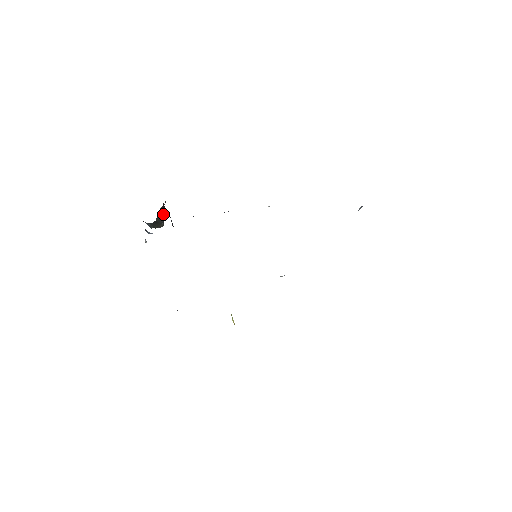
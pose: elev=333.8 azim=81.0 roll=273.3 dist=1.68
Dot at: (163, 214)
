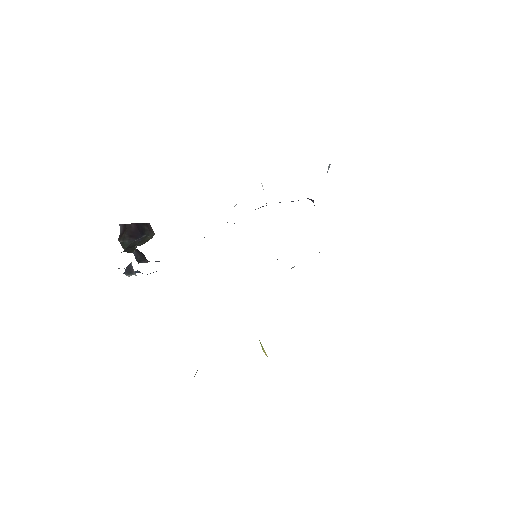
Dot at: (134, 234)
